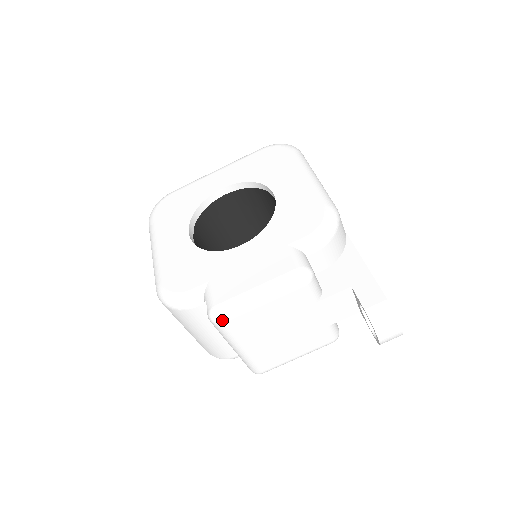
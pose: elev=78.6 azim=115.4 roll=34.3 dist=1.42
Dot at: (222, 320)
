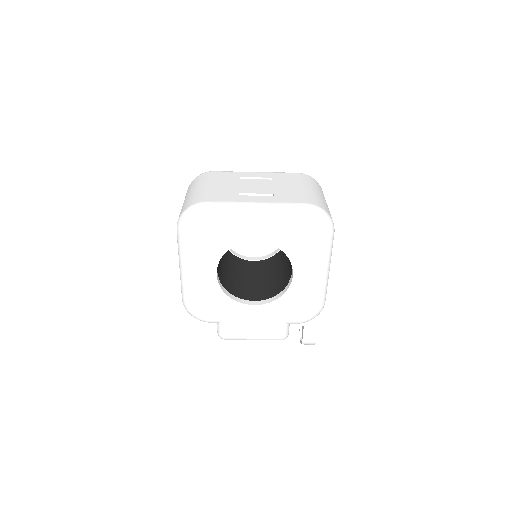
Dot at: occluded
